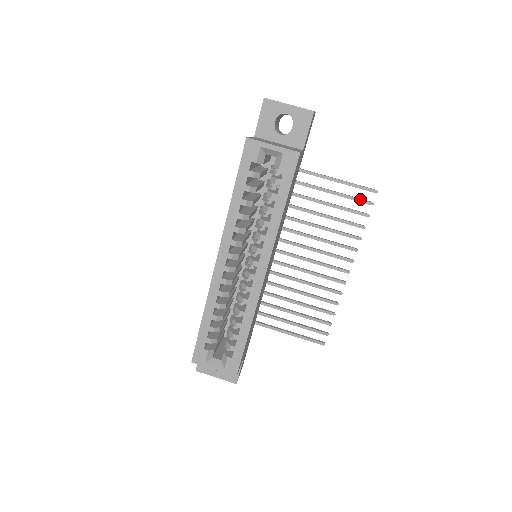
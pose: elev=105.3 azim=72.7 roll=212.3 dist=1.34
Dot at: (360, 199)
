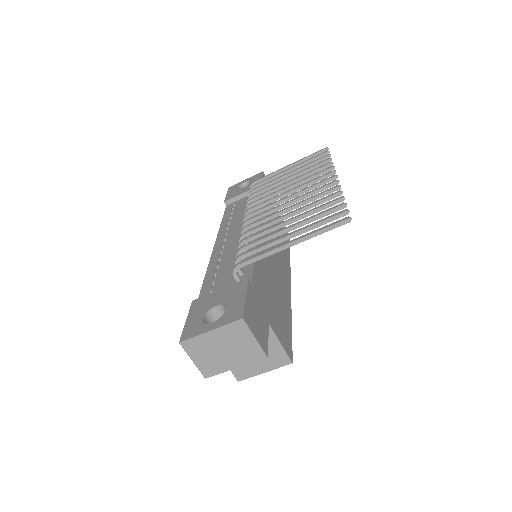
Dot at: occluded
